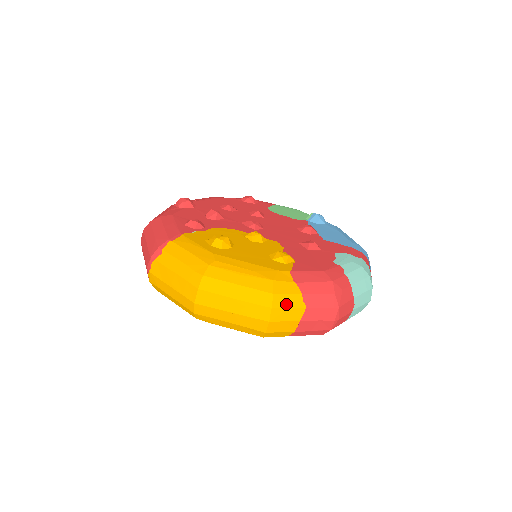
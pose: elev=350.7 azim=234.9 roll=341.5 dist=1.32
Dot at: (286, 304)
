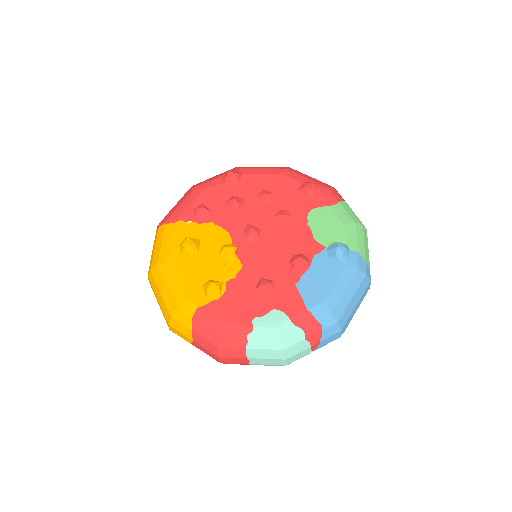
Dot at: (179, 329)
